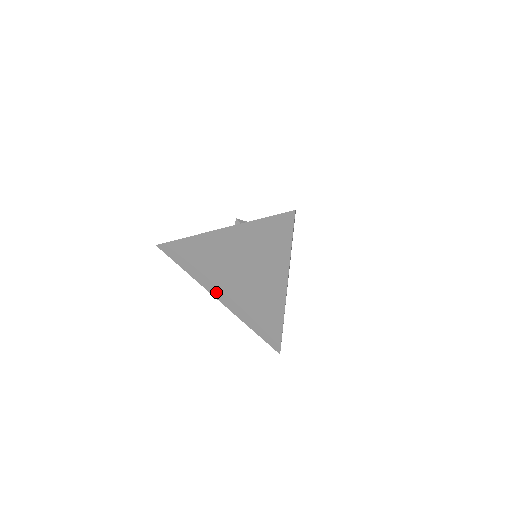
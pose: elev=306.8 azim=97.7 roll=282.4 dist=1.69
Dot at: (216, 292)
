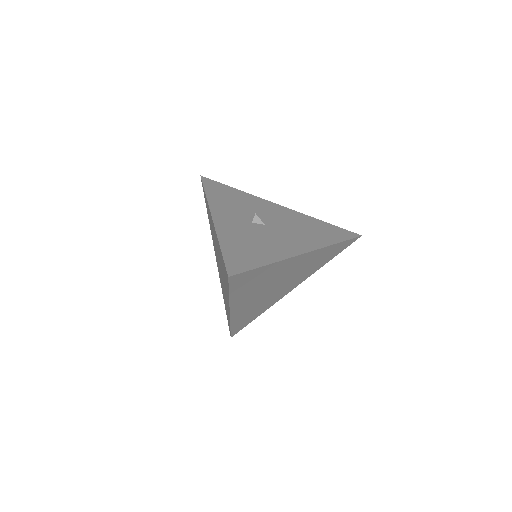
Dot at: (215, 253)
